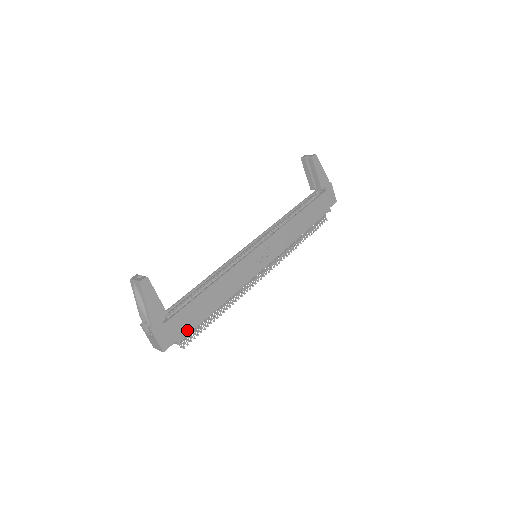
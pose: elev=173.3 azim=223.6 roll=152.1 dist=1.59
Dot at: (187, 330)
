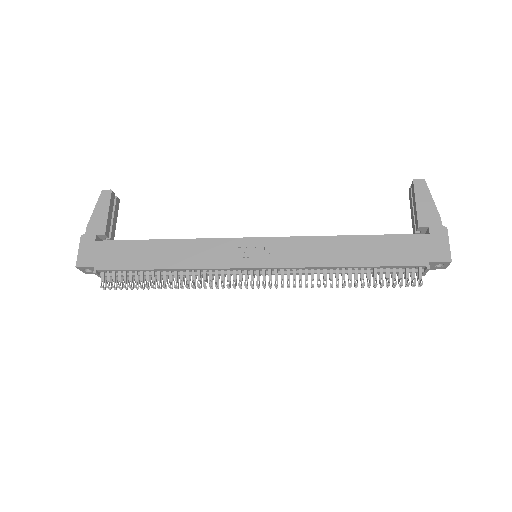
Dot at: (112, 265)
